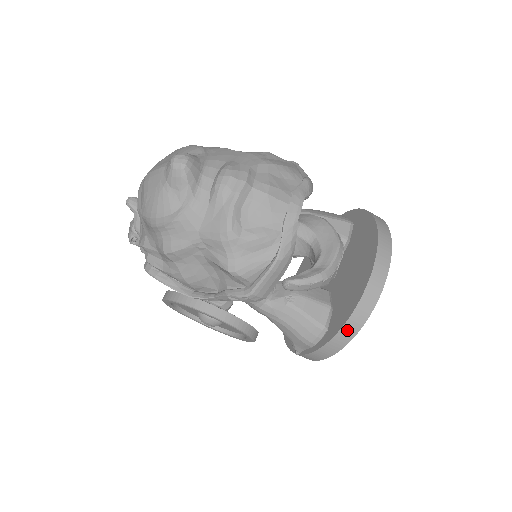
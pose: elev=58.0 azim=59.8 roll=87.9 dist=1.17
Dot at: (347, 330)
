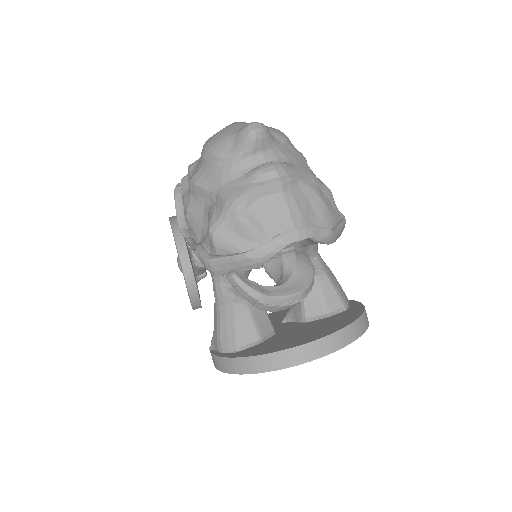
Dot at: (249, 363)
